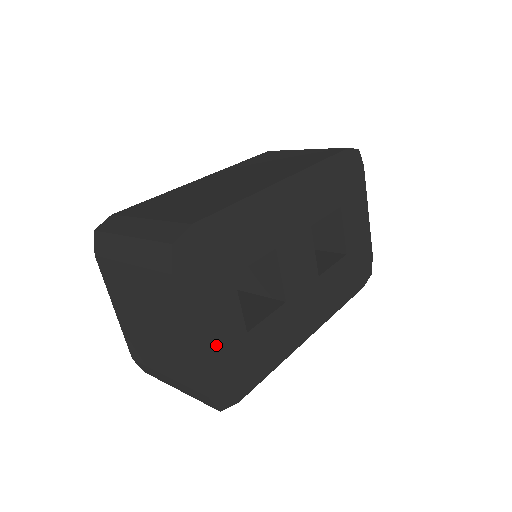
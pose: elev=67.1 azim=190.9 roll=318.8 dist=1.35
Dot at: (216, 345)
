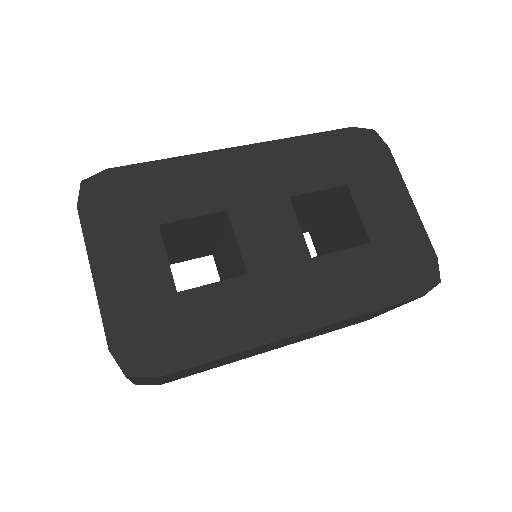
Dot at: (127, 292)
